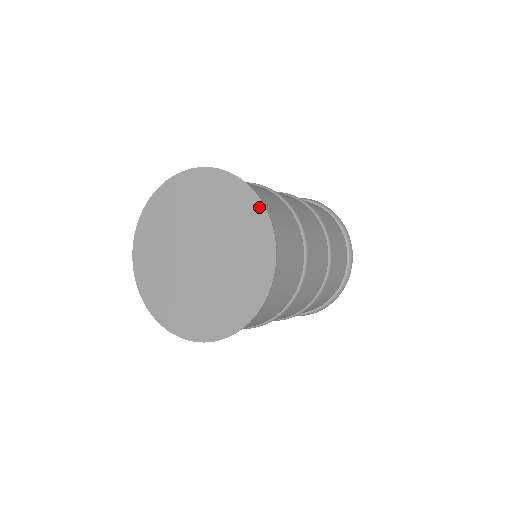
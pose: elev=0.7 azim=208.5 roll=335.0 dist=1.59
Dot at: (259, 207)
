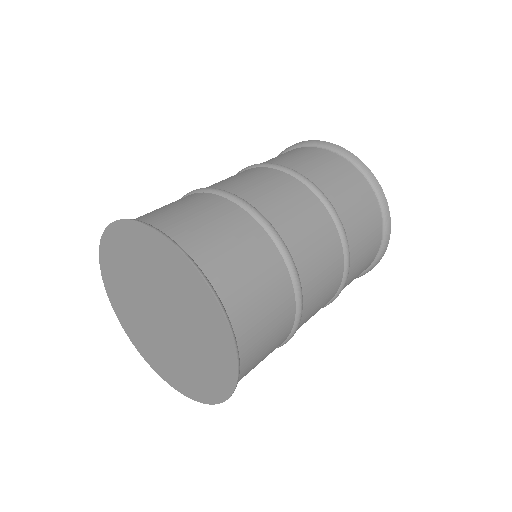
Dot at: (228, 339)
